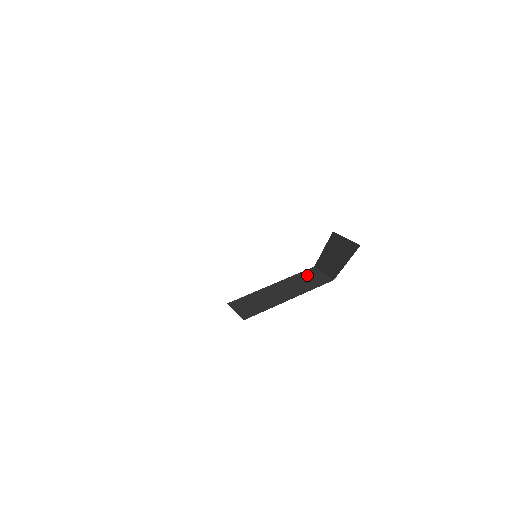
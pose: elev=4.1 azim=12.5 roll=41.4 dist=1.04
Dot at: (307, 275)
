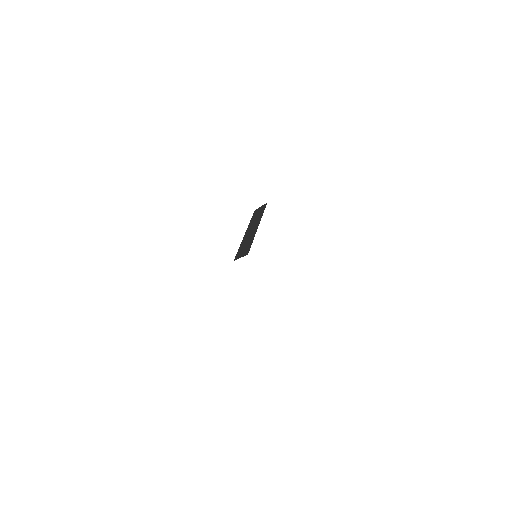
Dot at: (255, 215)
